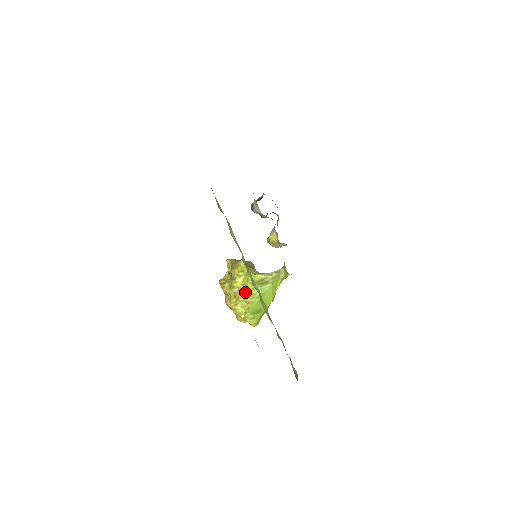
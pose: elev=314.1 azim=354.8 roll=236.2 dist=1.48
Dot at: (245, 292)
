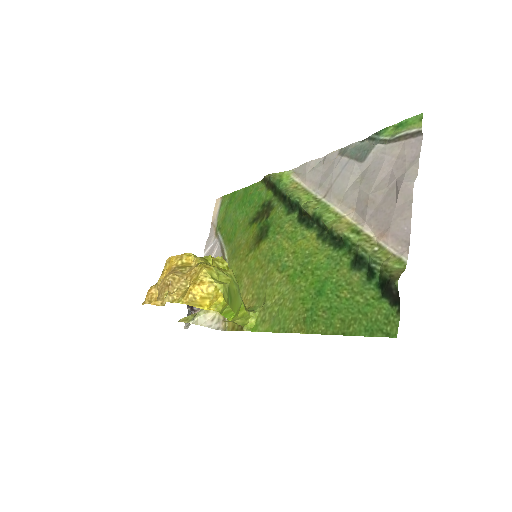
Dot at: (224, 271)
